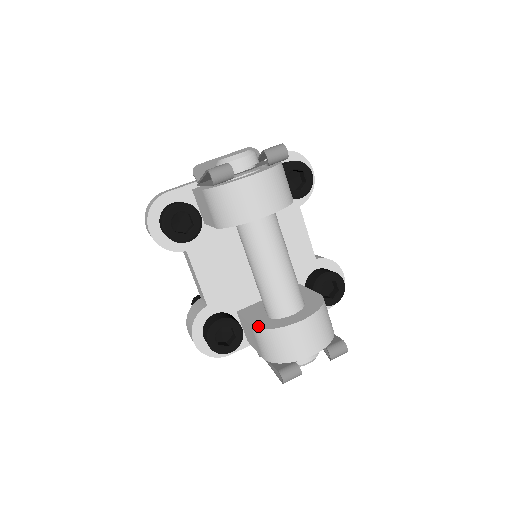
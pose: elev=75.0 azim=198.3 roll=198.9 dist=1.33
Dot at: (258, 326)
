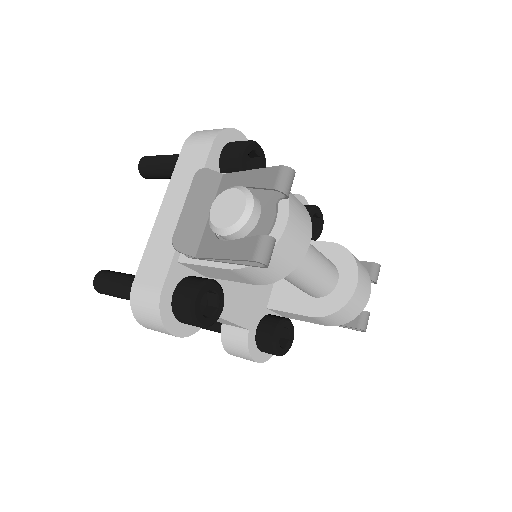
Dot at: (321, 314)
